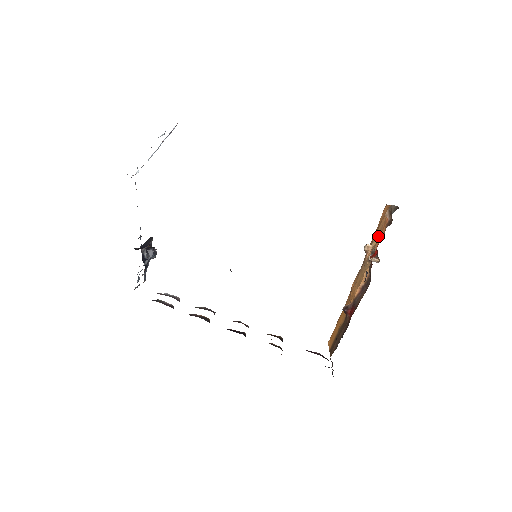
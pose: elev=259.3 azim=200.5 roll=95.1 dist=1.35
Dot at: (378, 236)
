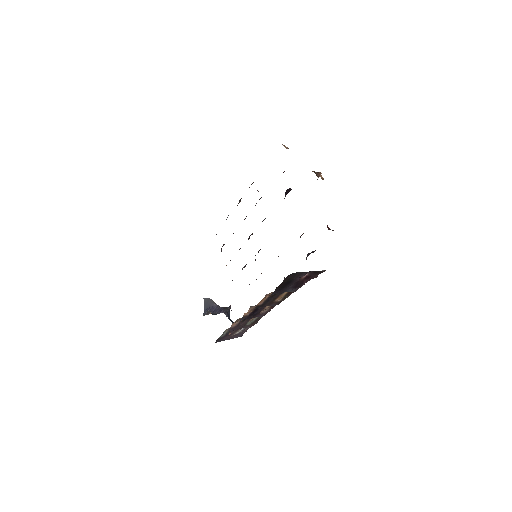
Dot at: occluded
